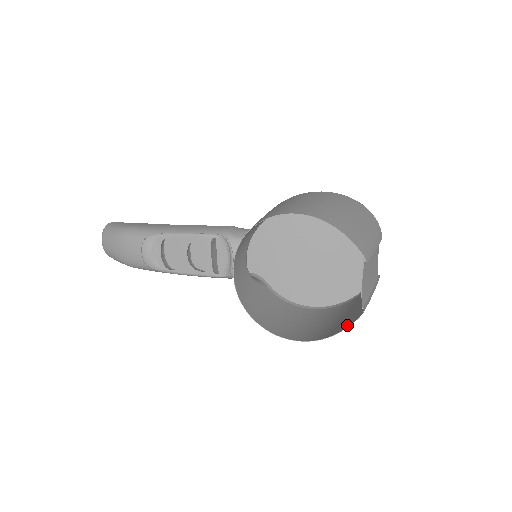
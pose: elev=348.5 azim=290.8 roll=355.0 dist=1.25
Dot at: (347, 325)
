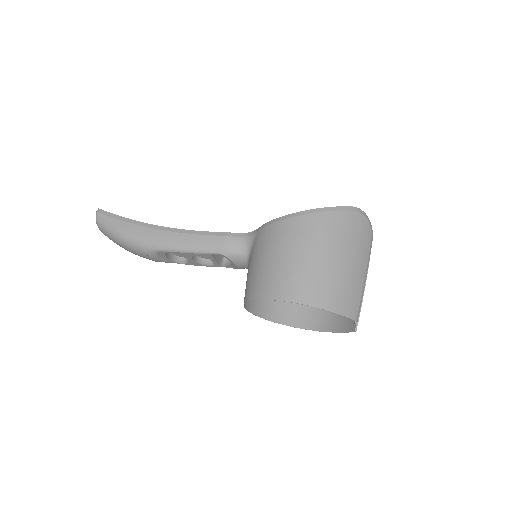
Dot at: (343, 326)
